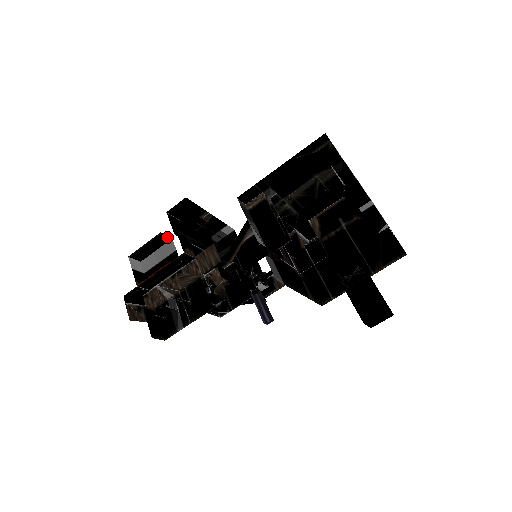
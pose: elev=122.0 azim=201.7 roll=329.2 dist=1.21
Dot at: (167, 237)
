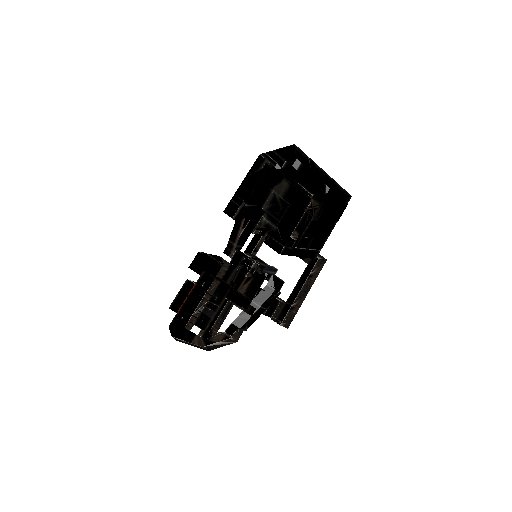
Dot at: occluded
